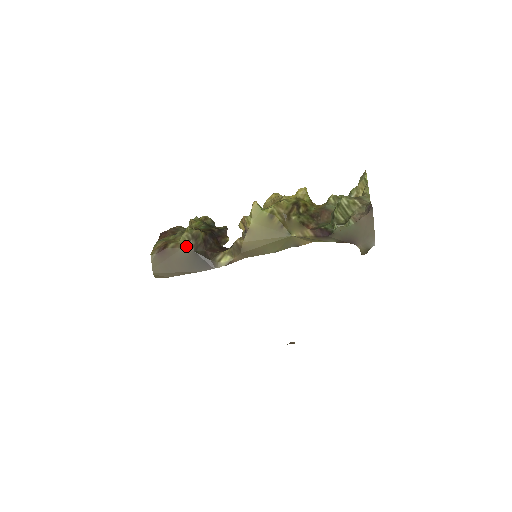
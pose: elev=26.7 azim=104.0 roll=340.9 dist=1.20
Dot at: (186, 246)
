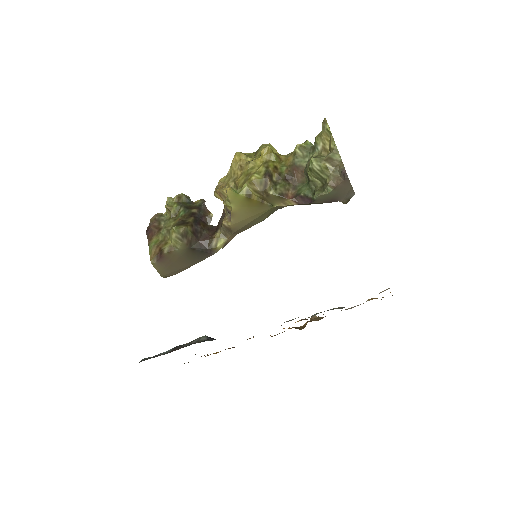
Dot at: (180, 246)
